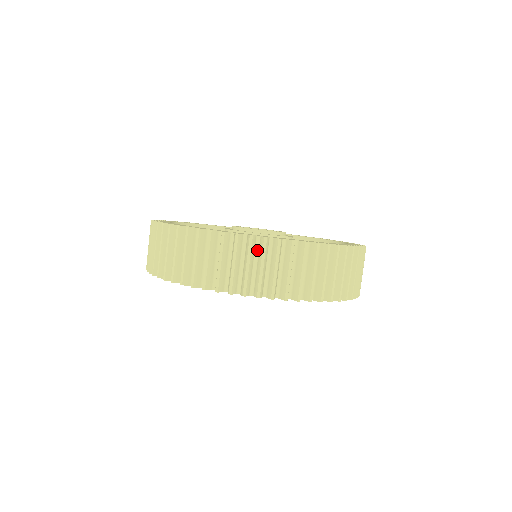
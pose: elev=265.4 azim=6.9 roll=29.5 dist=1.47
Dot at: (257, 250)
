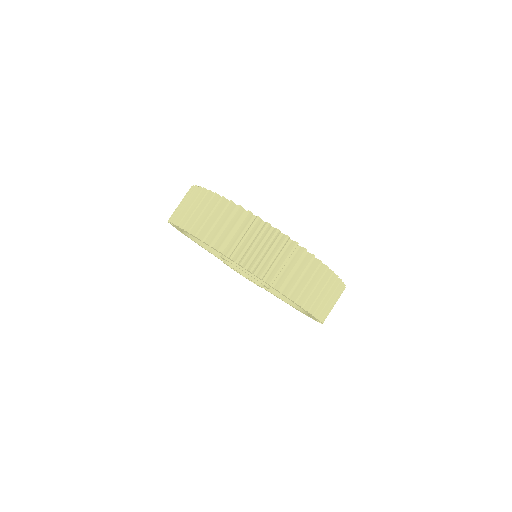
Dot at: (267, 237)
